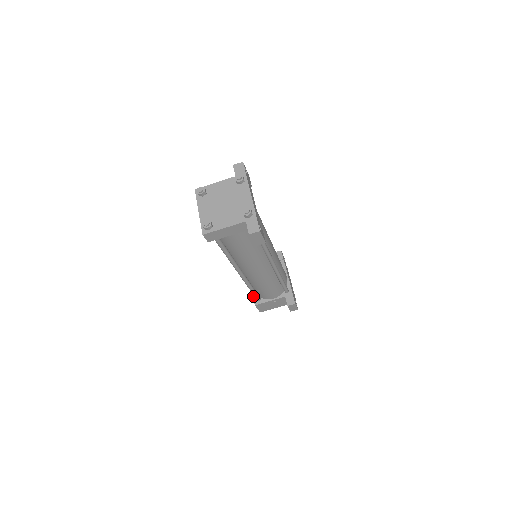
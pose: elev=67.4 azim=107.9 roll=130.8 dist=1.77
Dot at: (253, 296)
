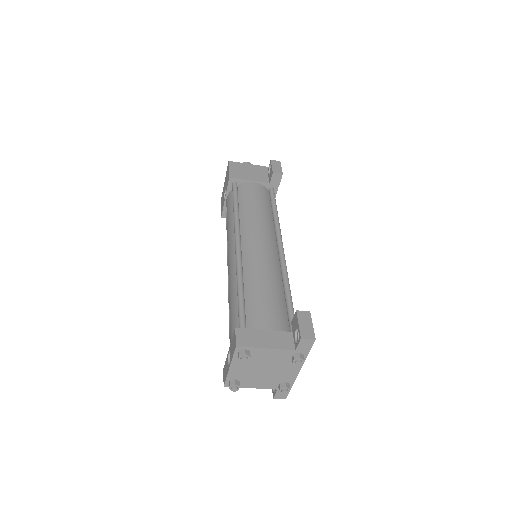
Dot at: (223, 208)
